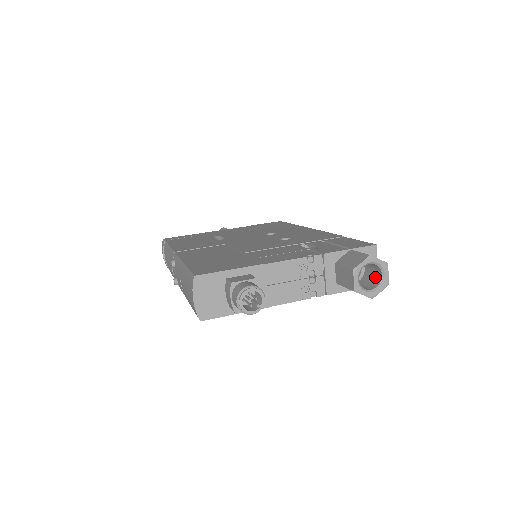
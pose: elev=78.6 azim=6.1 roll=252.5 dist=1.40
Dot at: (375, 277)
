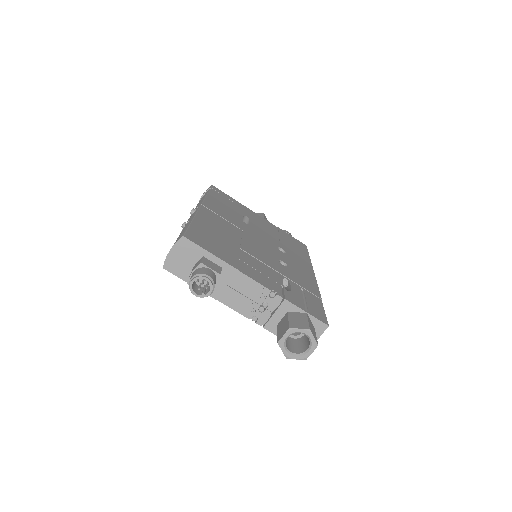
Dot at: (303, 346)
